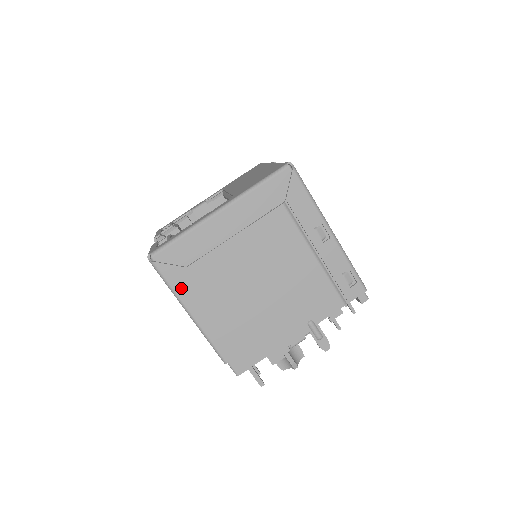
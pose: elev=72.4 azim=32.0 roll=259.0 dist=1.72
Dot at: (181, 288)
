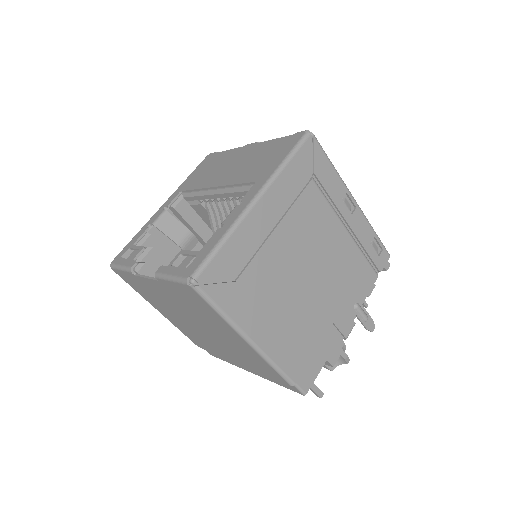
Dot at: (235, 310)
